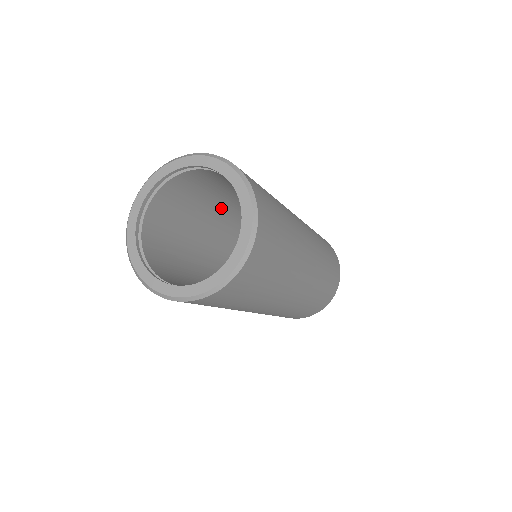
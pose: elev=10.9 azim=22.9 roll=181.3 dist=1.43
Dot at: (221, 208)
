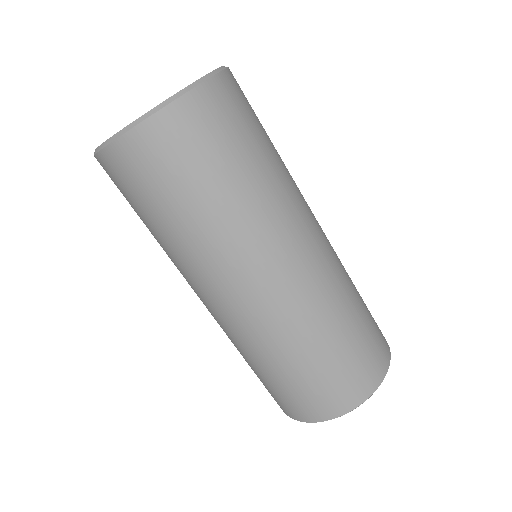
Dot at: occluded
